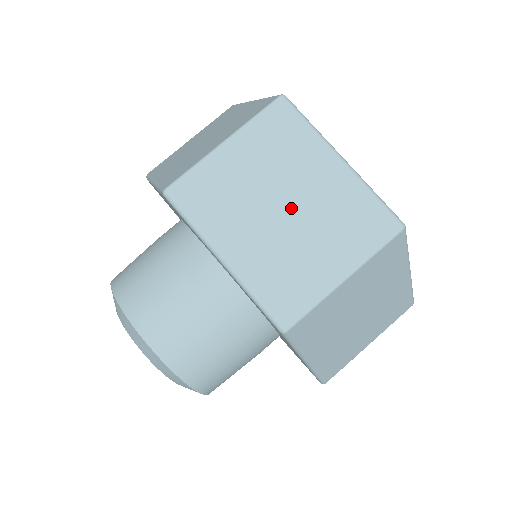
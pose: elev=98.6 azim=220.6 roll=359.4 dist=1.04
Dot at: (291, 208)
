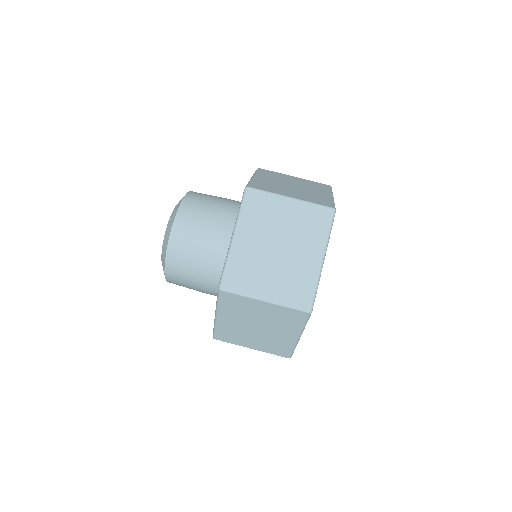
Dot at: (281, 252)
